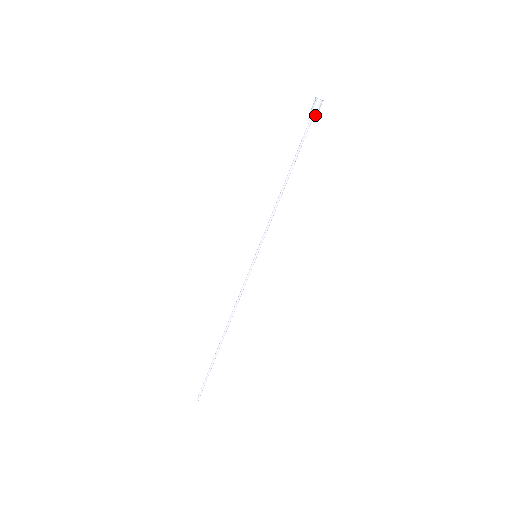
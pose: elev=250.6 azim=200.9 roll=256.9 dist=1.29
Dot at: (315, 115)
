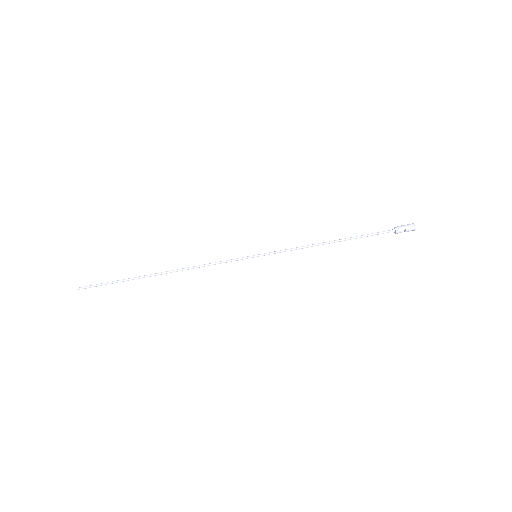
Dot at: (401, 230)
